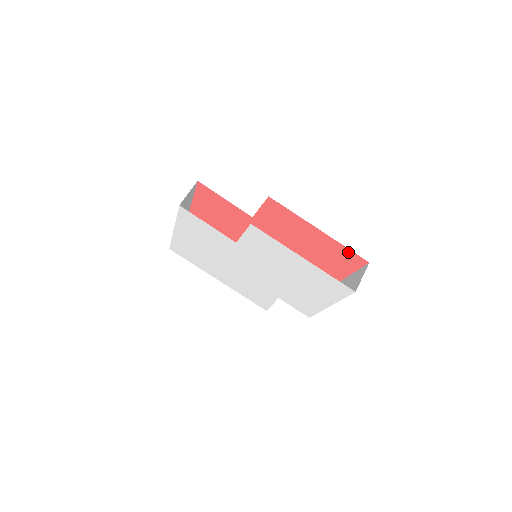
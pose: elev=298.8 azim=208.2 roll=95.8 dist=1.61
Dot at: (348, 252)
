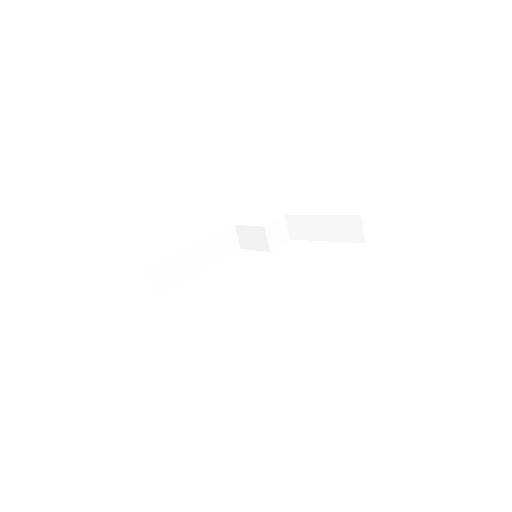
Dot at: occluded
